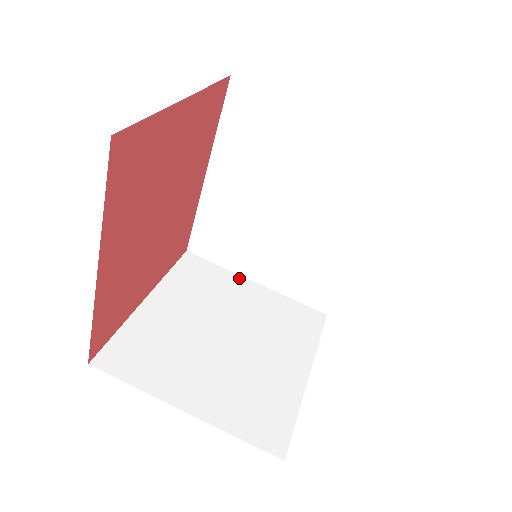
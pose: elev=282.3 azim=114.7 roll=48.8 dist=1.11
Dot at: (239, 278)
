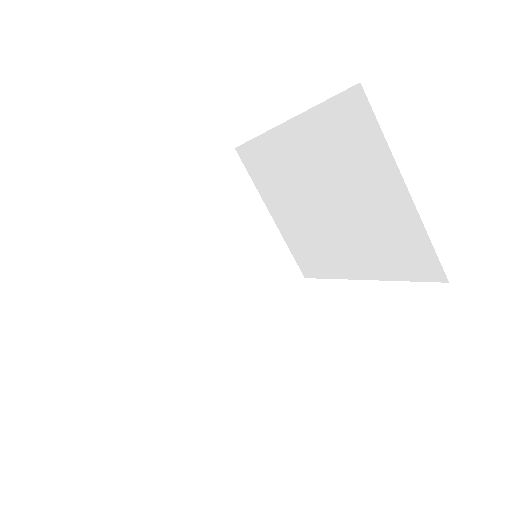
Dot at: (260, 204)
